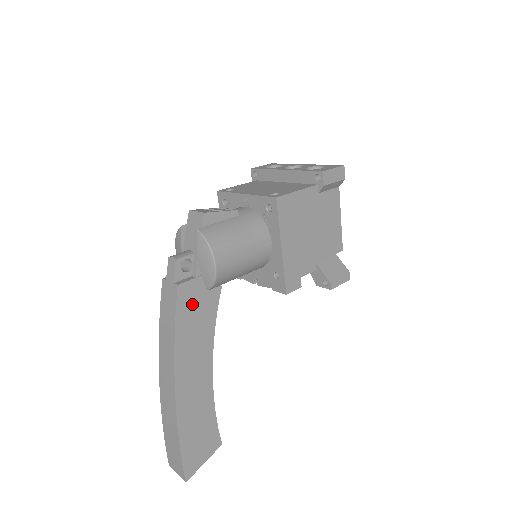
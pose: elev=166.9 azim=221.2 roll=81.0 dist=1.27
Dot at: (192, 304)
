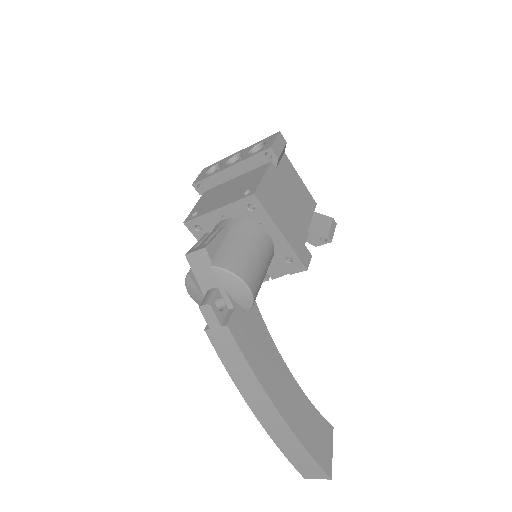
Dot at: (246, 333)
